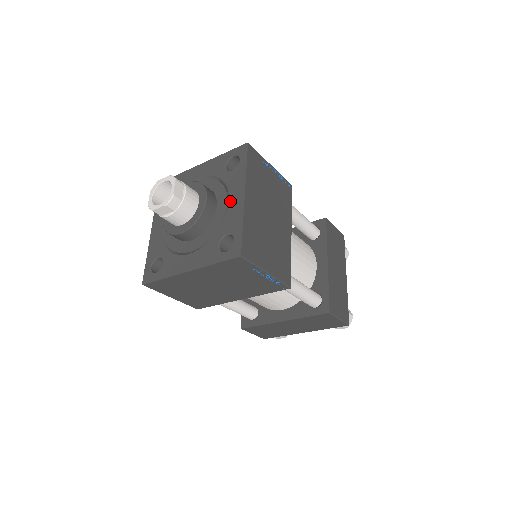
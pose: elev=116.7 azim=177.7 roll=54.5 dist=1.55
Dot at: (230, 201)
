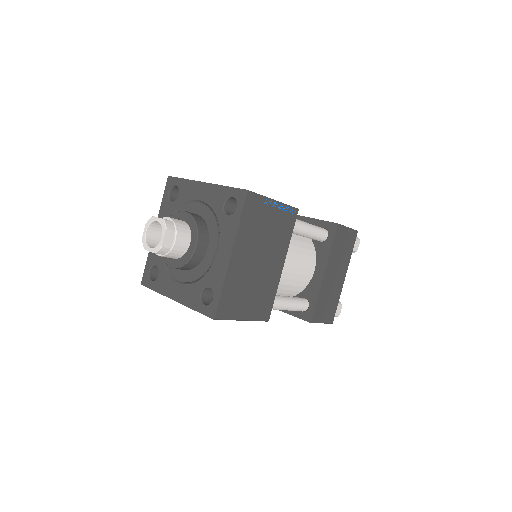
Dot at: (200, 198)
